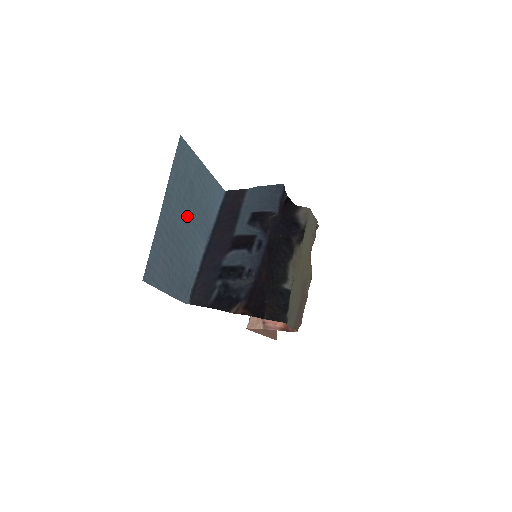
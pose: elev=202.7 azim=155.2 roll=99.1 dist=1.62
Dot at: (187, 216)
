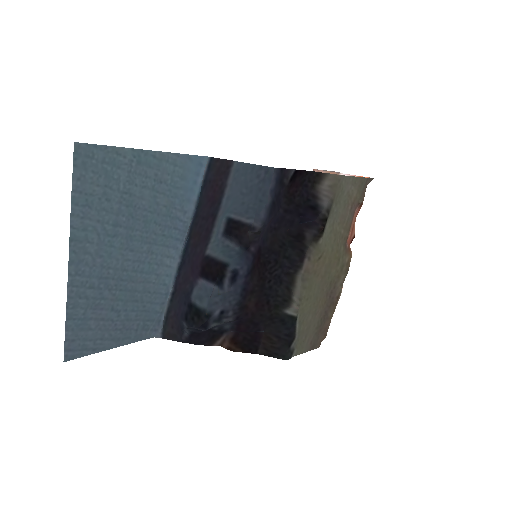
Dot at: (130, 241)
